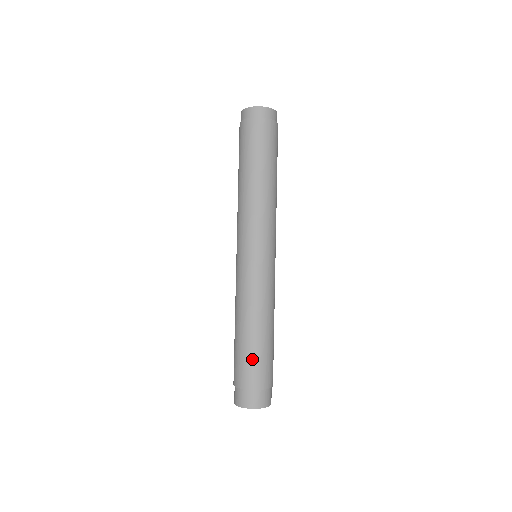
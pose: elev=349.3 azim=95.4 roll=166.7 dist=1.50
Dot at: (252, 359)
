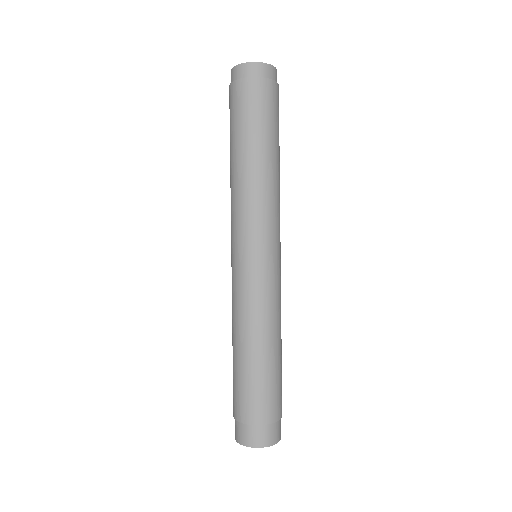
Dot at: (276, 384)
